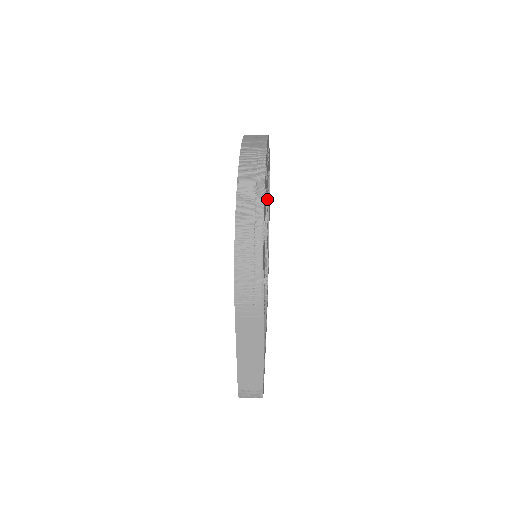
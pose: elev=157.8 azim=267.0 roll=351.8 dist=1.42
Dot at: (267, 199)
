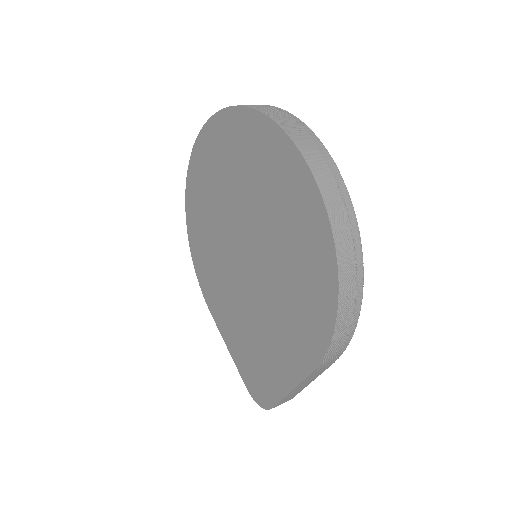
Dot at: occluded
